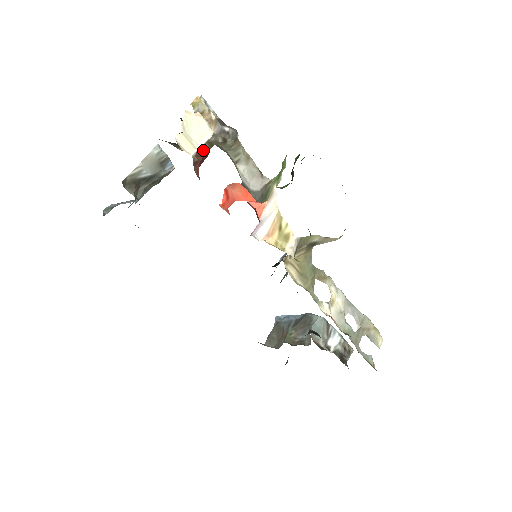
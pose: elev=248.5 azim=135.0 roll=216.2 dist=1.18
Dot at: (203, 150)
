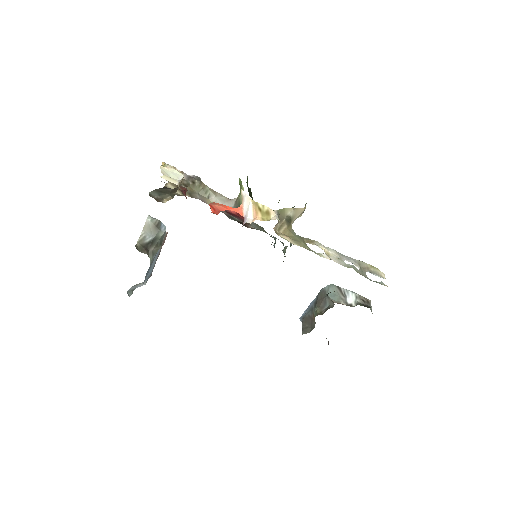
Dot at: (182, 187)
